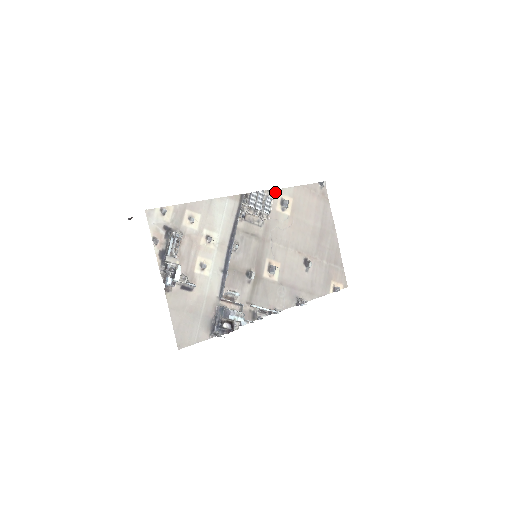
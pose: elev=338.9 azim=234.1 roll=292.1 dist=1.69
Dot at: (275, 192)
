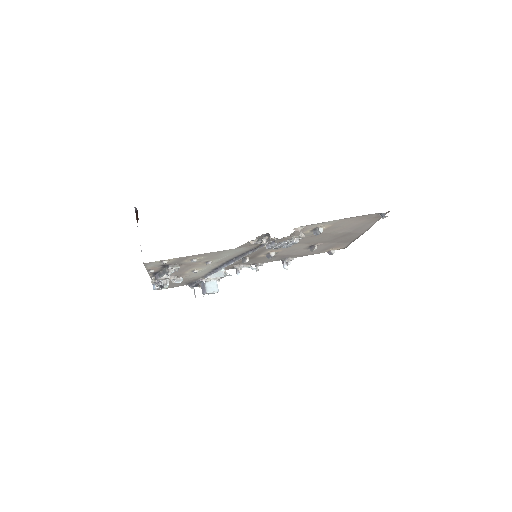
Dot at: (313, 225)
